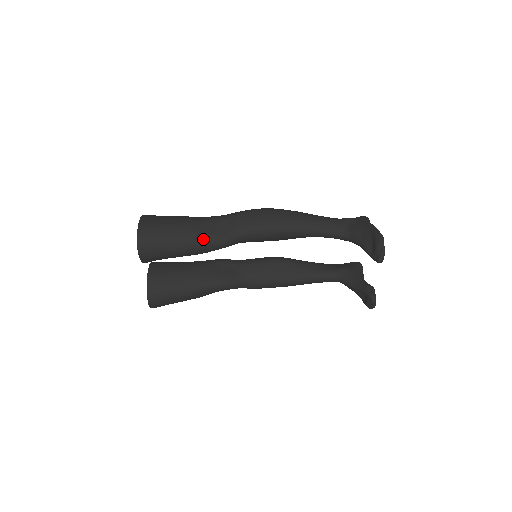
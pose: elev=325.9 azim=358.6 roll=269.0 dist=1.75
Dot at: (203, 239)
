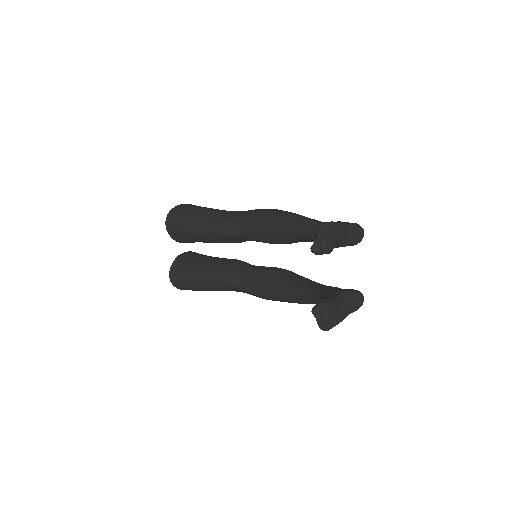
Dot at: (209, 222)
